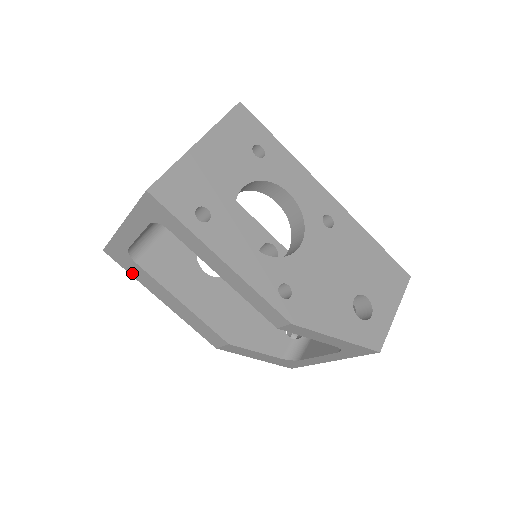
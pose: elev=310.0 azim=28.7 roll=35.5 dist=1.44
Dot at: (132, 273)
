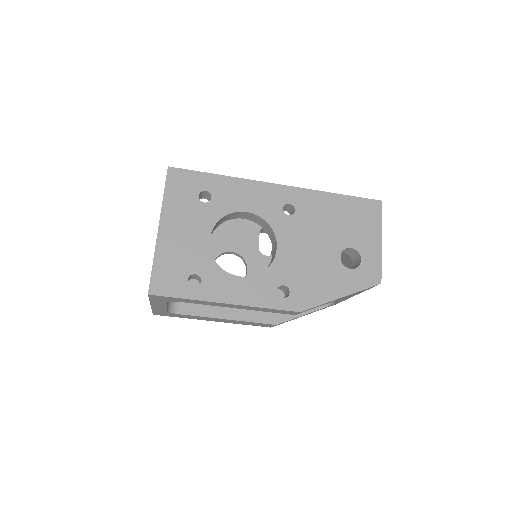
Dot at: (182, 317)
